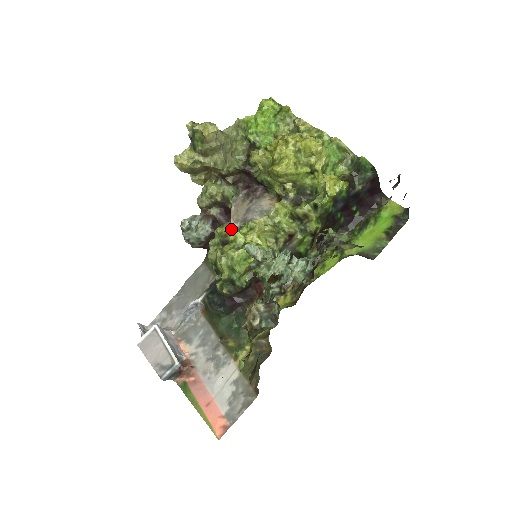
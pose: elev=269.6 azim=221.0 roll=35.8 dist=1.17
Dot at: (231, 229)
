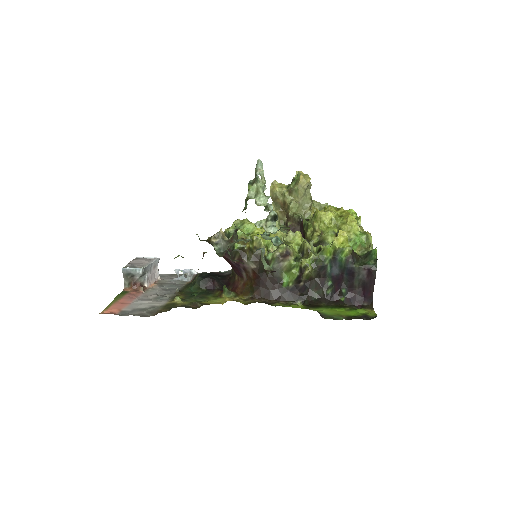
Dot at: occluded
